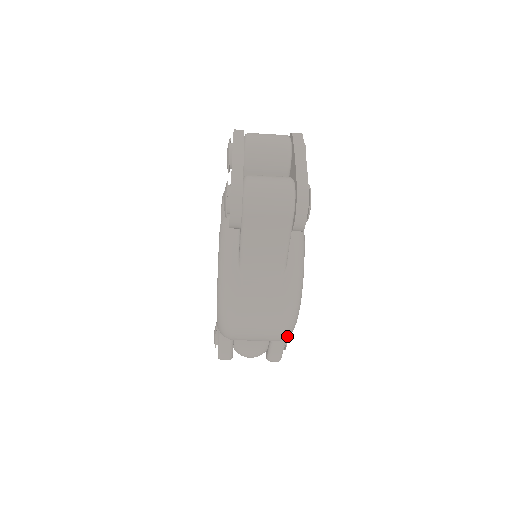
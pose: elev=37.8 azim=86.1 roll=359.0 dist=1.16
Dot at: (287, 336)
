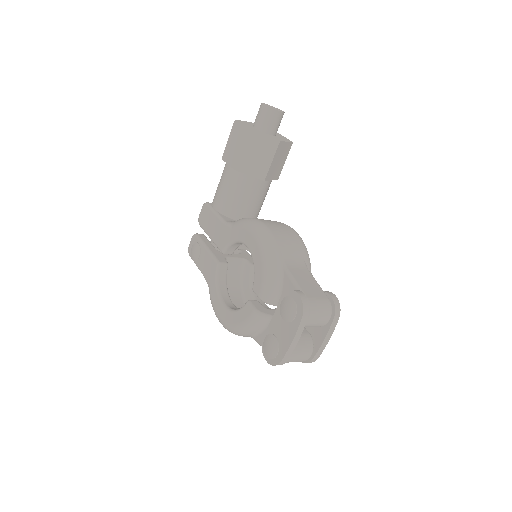
Dot at: occluded
